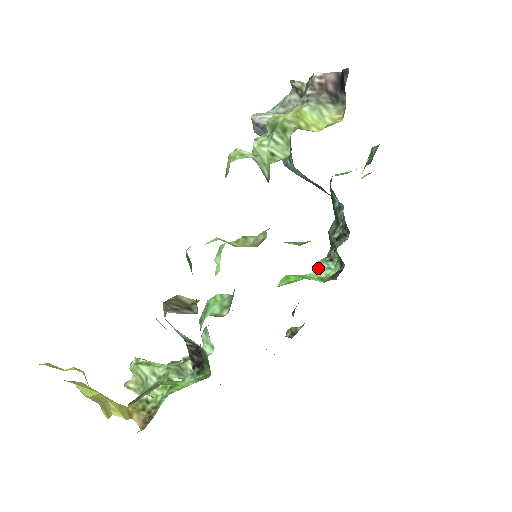
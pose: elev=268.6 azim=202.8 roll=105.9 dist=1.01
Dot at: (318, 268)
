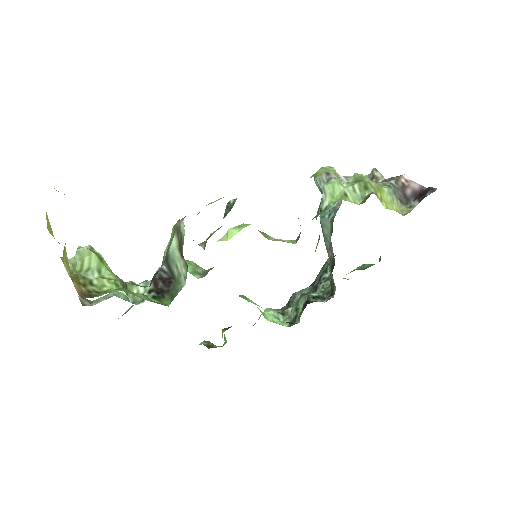
Dot at: (268, 312)
